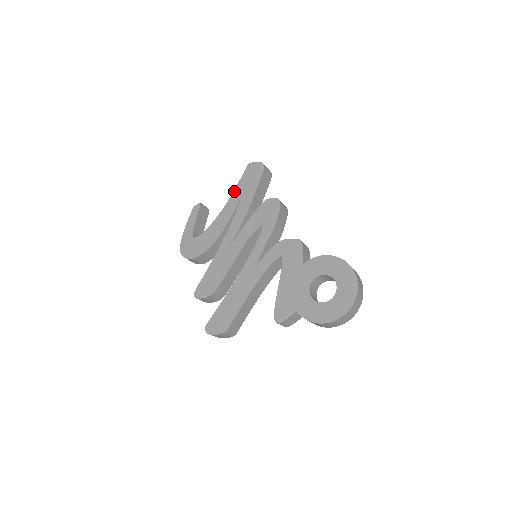
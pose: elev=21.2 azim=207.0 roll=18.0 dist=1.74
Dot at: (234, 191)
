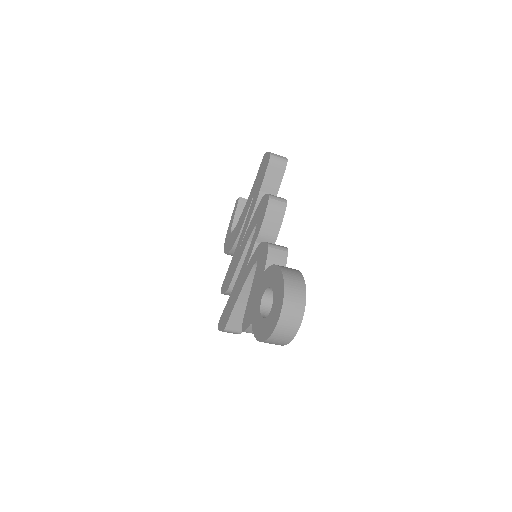
Dot at: (253, 185)
